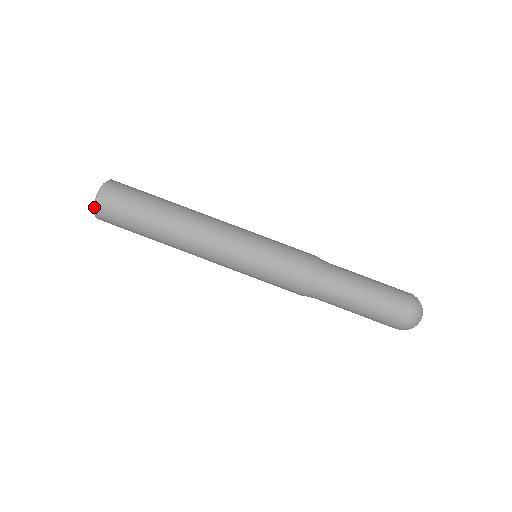
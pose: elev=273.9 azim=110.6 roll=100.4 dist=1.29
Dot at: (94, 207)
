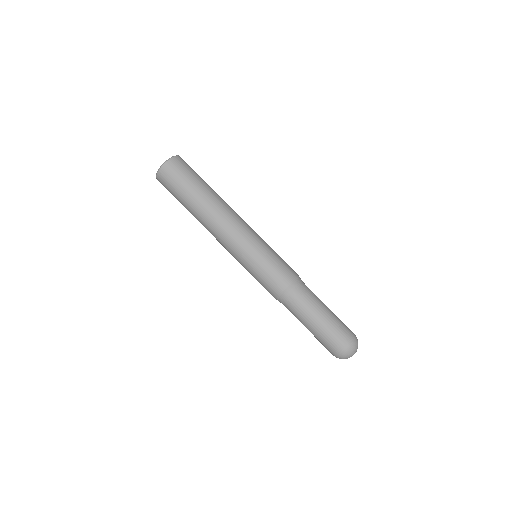
Dot at: (156, 177)
